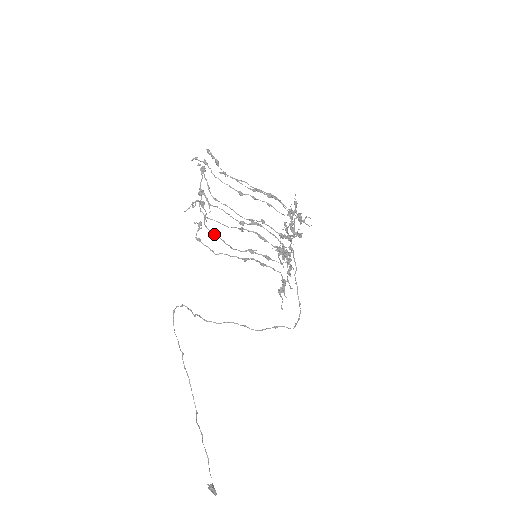
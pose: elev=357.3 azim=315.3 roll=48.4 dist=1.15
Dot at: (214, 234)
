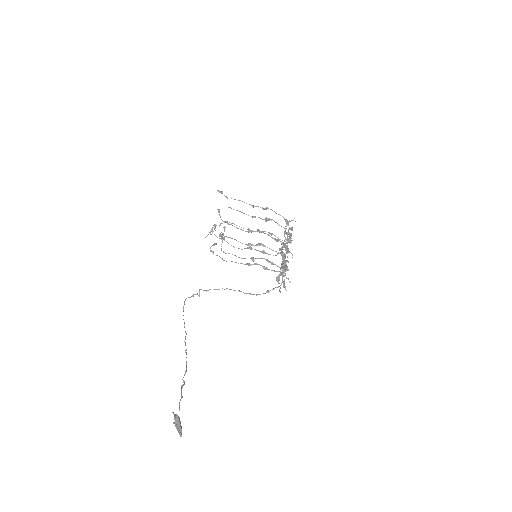
Dot at: (220, 238)
